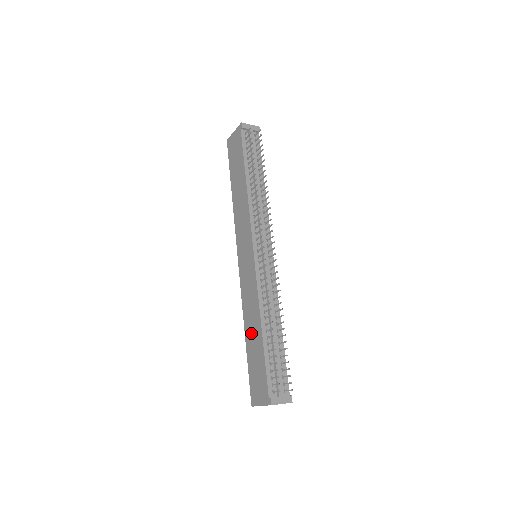
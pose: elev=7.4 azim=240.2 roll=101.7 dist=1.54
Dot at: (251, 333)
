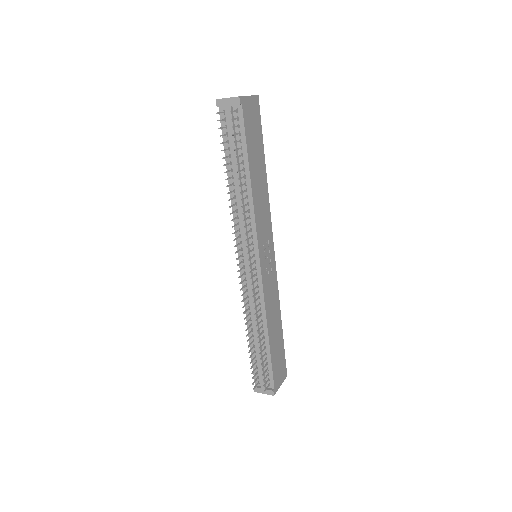
Dot at: occluded
